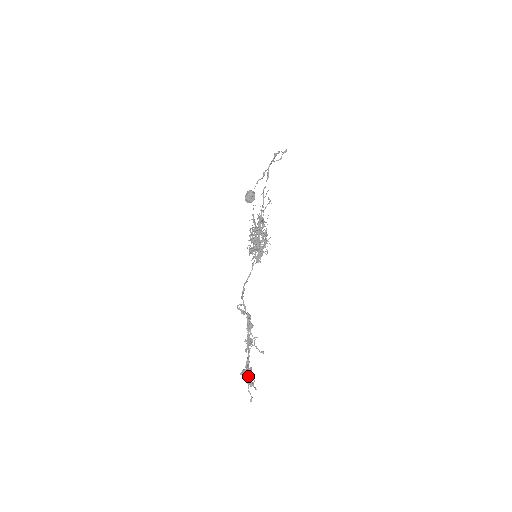
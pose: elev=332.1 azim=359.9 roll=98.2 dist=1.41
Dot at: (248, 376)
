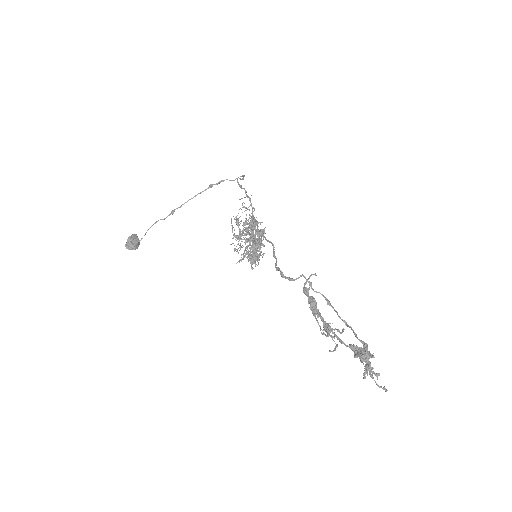
Dot at: (369, 355)
